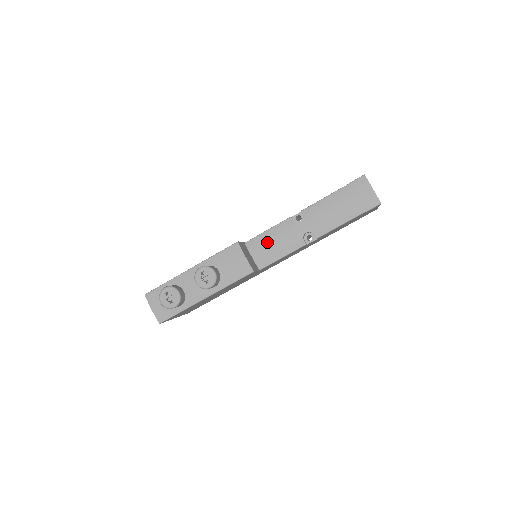
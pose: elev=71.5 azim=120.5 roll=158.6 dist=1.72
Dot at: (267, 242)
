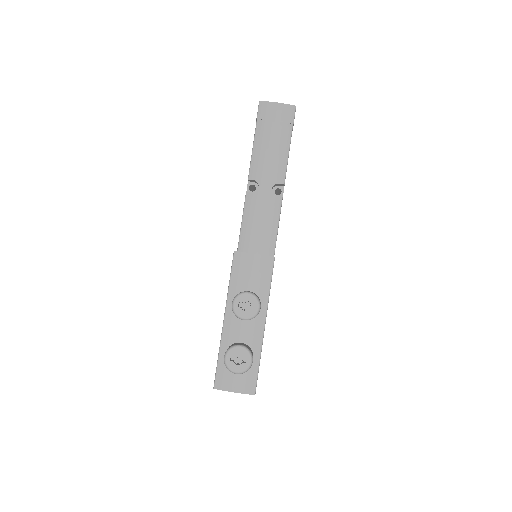
Dot at: (253, 231)
